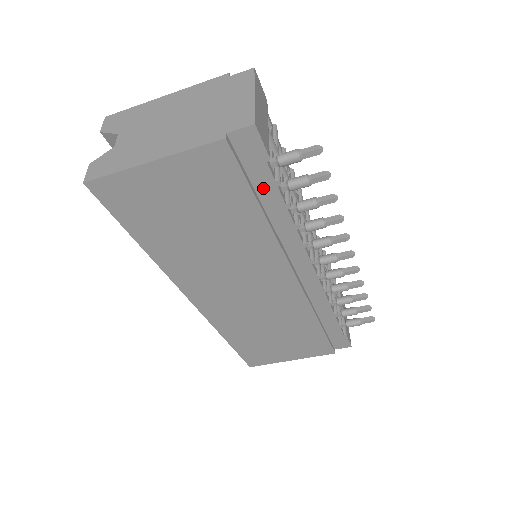
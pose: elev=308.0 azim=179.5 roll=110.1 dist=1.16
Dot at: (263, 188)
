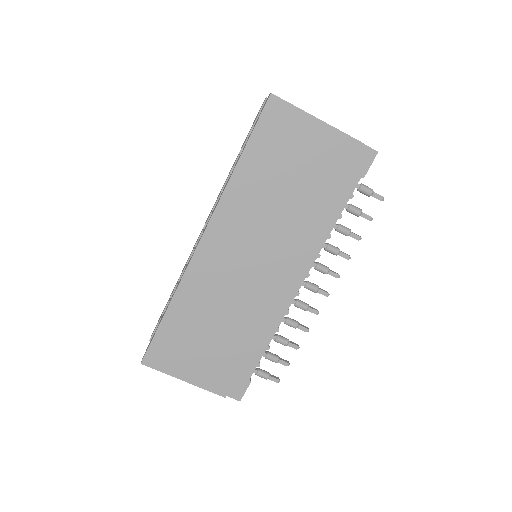
Dot at: (342, 192)
